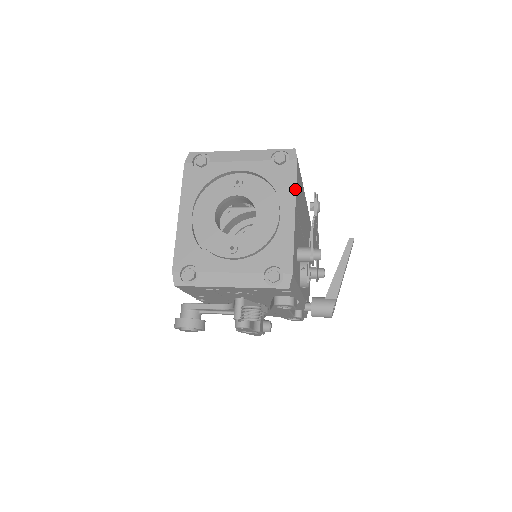
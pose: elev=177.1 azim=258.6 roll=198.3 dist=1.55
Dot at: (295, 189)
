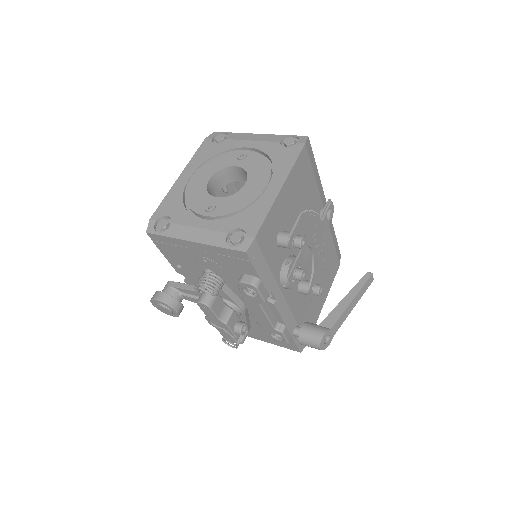
Dot at: (292, 167)
